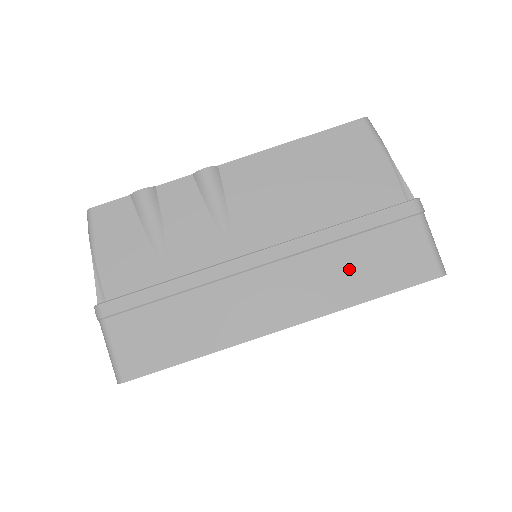
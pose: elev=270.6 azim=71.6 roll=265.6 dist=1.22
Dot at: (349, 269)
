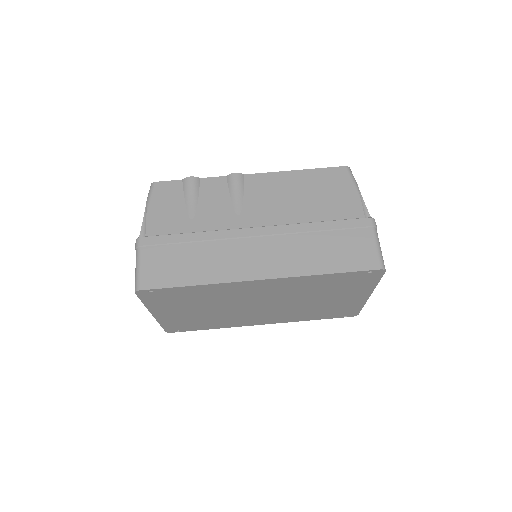
Dot at: (317, 251)
